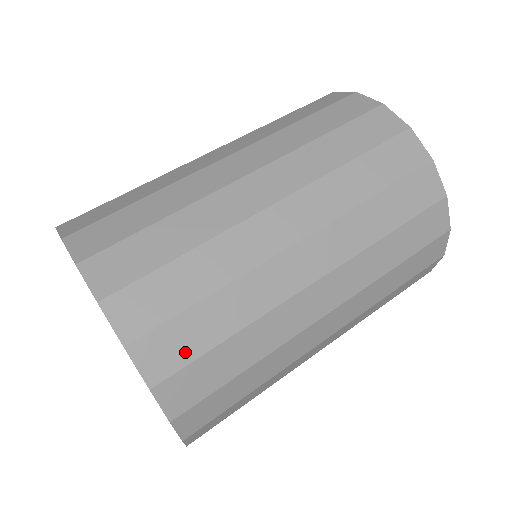
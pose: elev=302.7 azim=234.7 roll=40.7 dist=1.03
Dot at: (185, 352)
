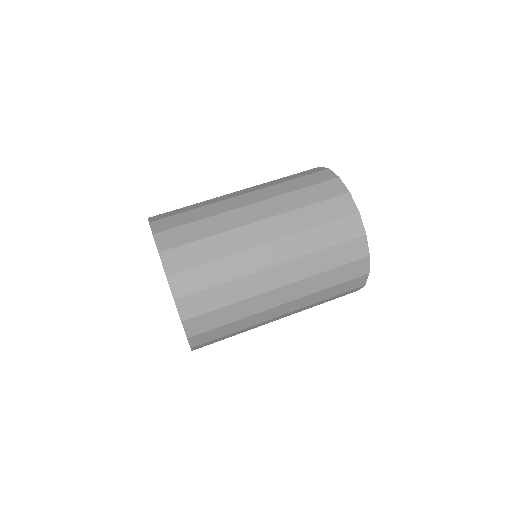
Dot at: (211, 338)
